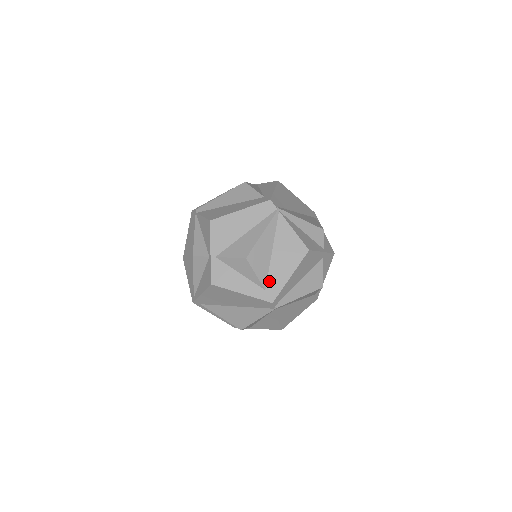
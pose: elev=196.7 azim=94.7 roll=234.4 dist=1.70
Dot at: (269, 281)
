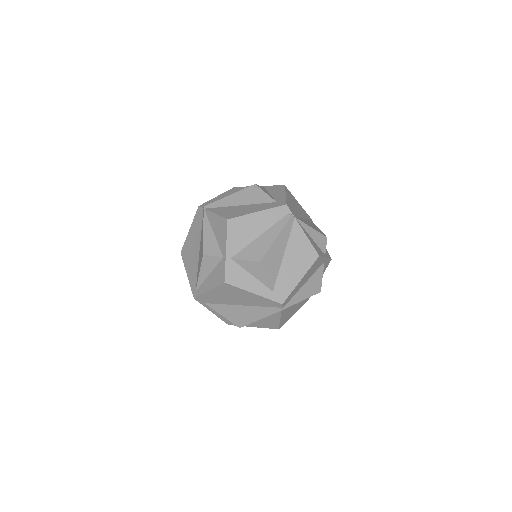
Dot at: occluded
